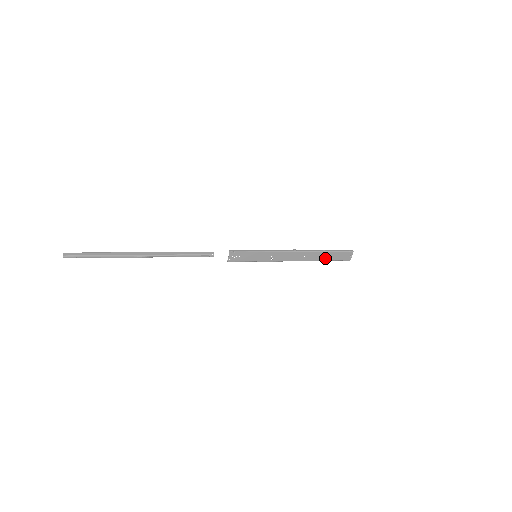
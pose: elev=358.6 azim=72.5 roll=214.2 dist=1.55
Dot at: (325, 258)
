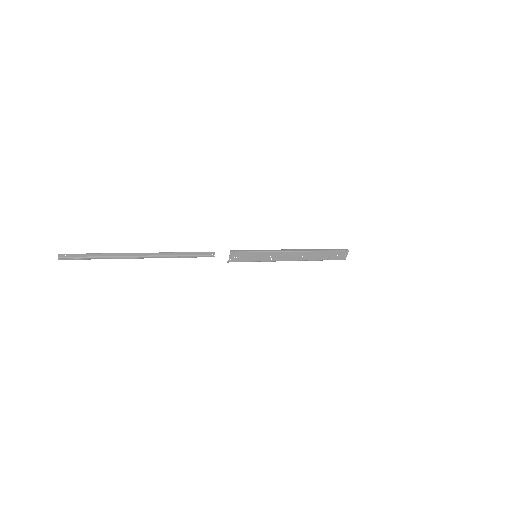
Dot at: (322, 258)
